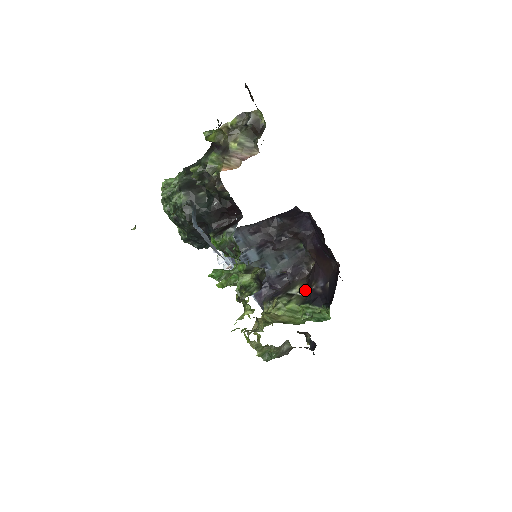
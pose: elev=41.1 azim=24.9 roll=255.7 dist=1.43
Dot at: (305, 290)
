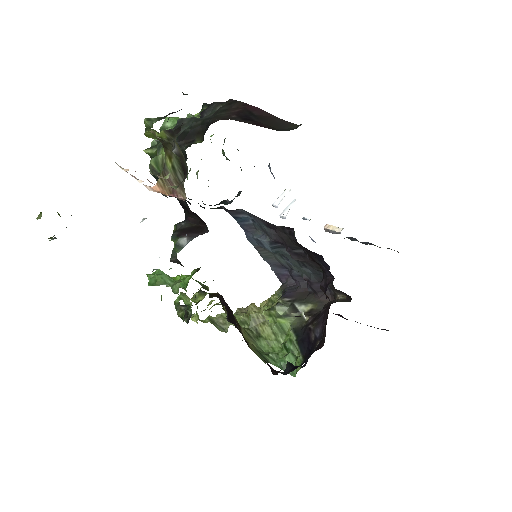
Dot at: (311, 317)
